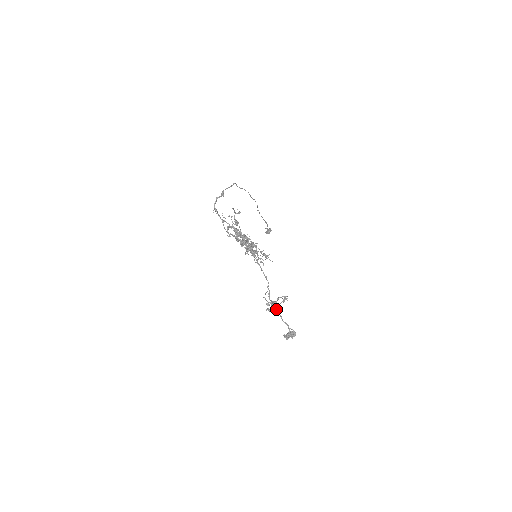
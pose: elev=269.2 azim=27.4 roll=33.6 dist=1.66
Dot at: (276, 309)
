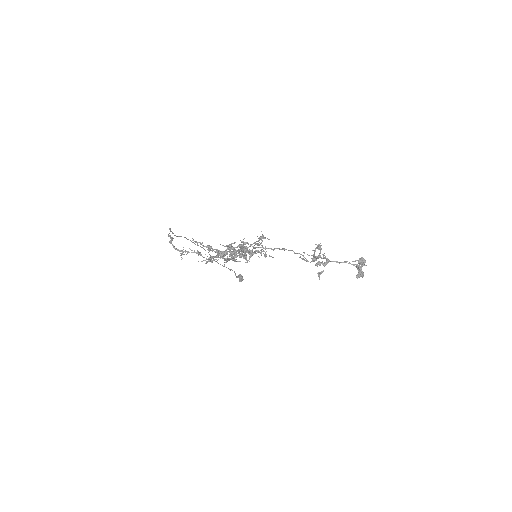
Dot at: (324, 264)
